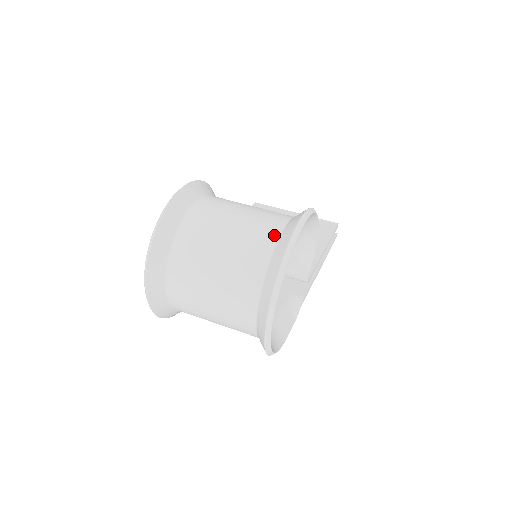
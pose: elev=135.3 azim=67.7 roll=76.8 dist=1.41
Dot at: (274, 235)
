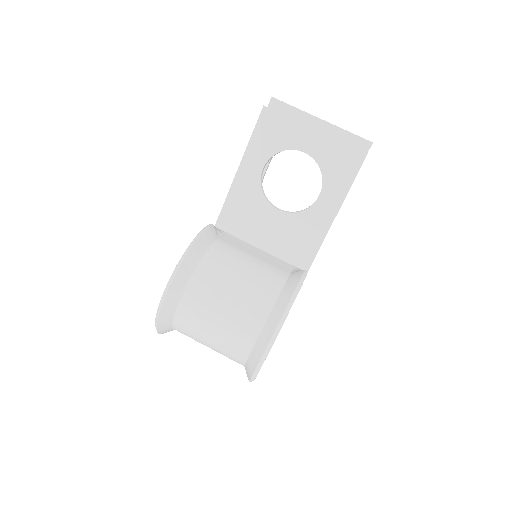
Dot at: (244, 353)
